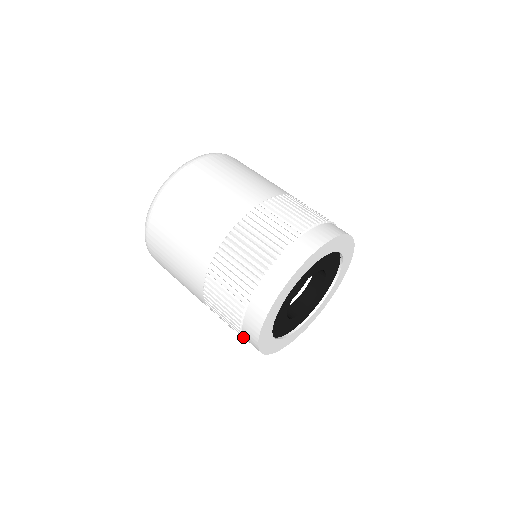
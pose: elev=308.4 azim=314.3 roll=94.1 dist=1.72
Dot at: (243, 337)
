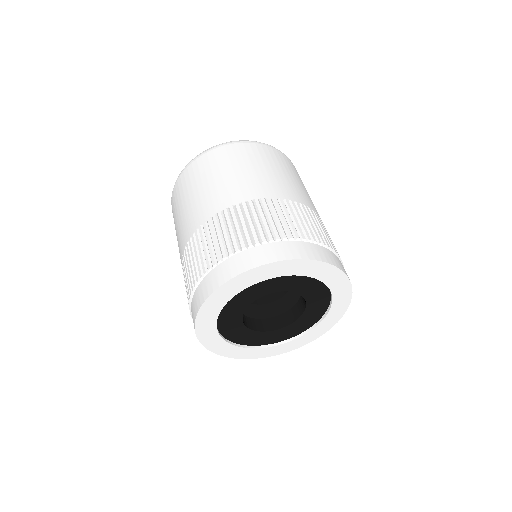
Dot at: (204, 276)
